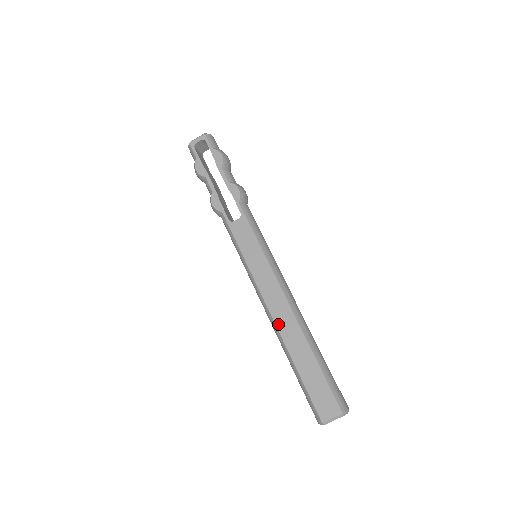
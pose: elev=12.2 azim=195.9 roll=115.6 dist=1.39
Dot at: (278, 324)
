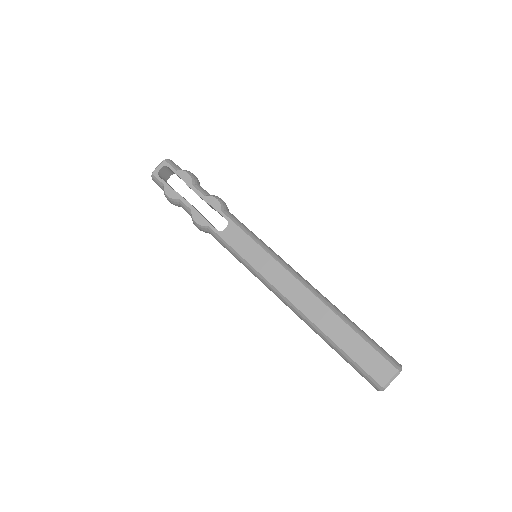
Dot at: (303, 310)
